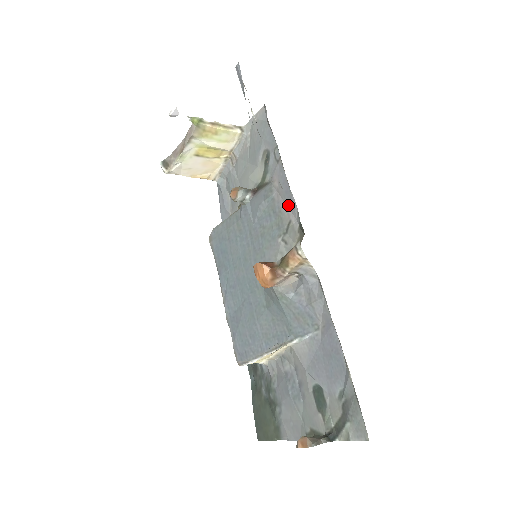
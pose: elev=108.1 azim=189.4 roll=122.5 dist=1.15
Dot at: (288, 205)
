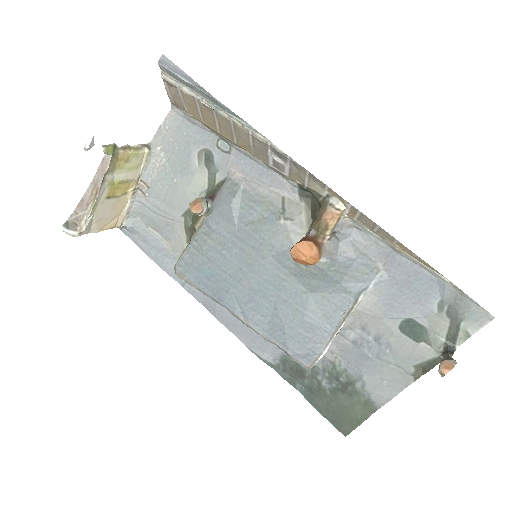
Dot at: (270, 185)
